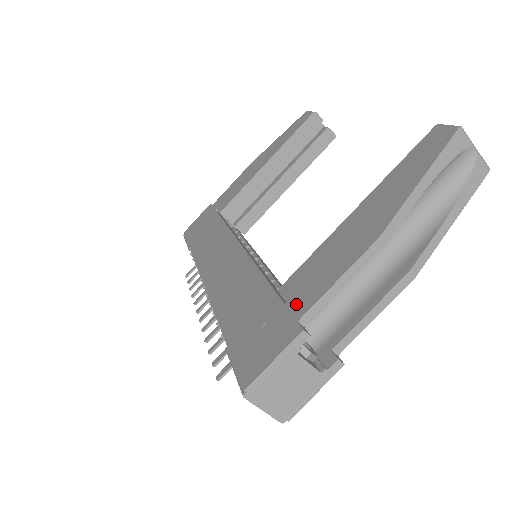
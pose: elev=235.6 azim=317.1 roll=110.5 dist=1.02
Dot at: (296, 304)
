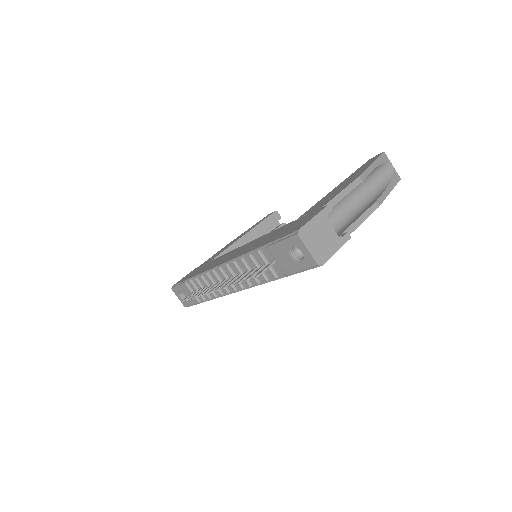
Dot at: (317, 208)
